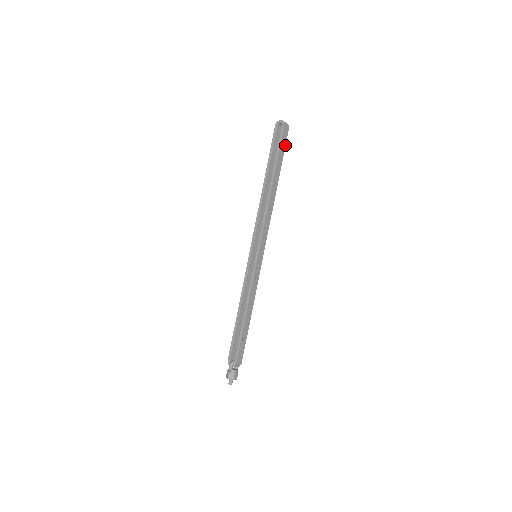
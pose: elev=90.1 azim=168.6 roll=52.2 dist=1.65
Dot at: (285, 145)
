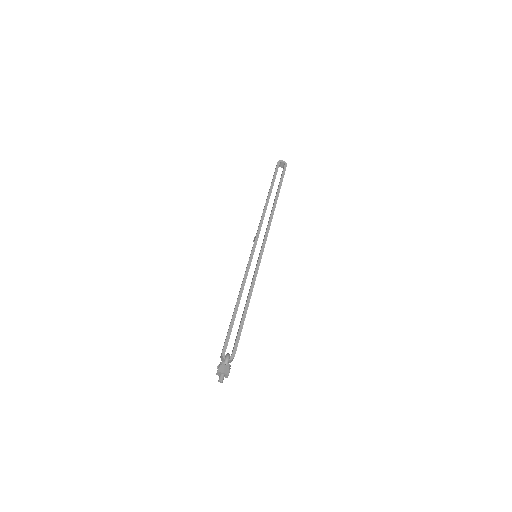
Dot at: occluded
